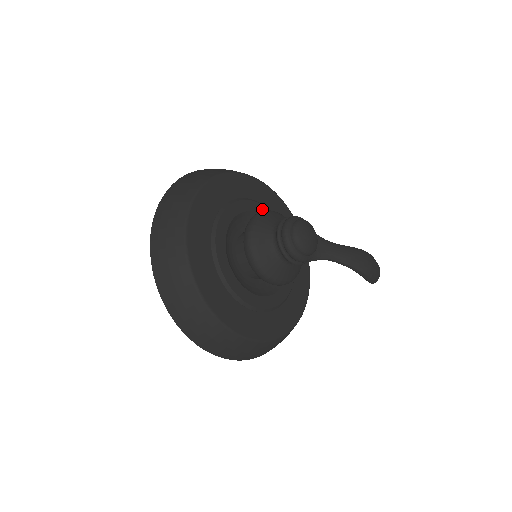
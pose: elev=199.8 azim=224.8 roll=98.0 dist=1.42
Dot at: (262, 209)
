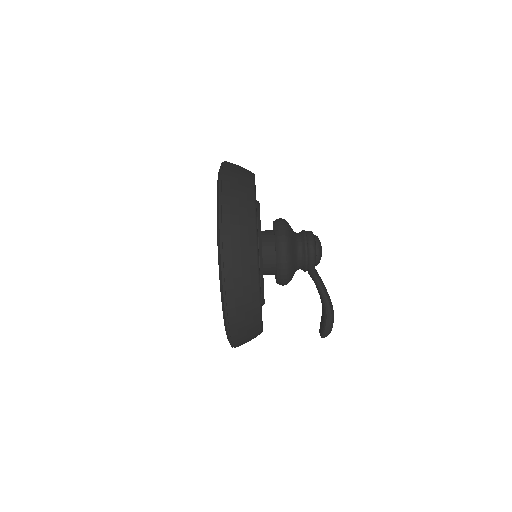
Dot at: occluded
